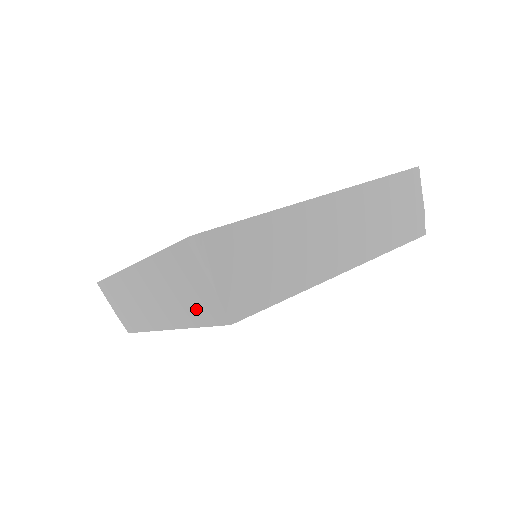
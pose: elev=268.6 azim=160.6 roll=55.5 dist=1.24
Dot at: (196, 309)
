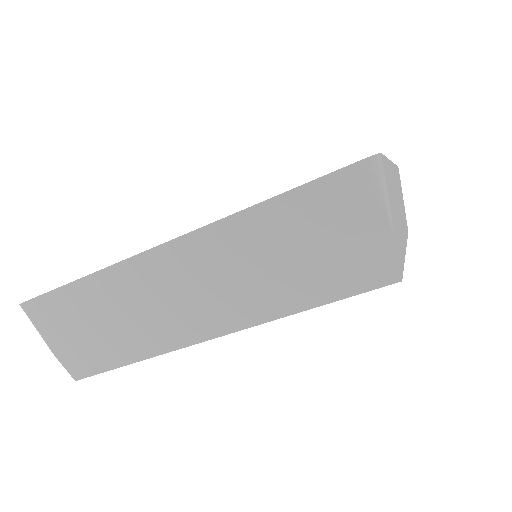
Dot at: occluded
